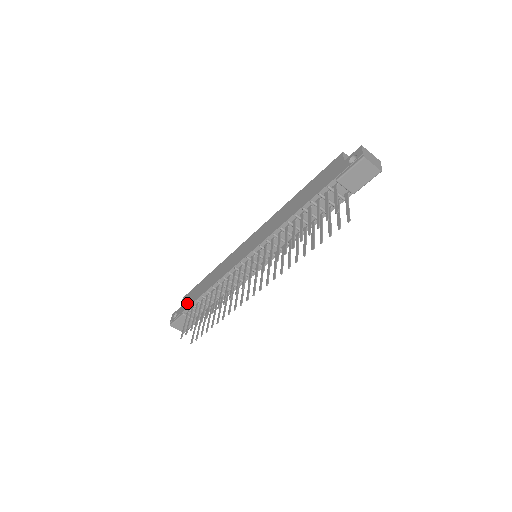
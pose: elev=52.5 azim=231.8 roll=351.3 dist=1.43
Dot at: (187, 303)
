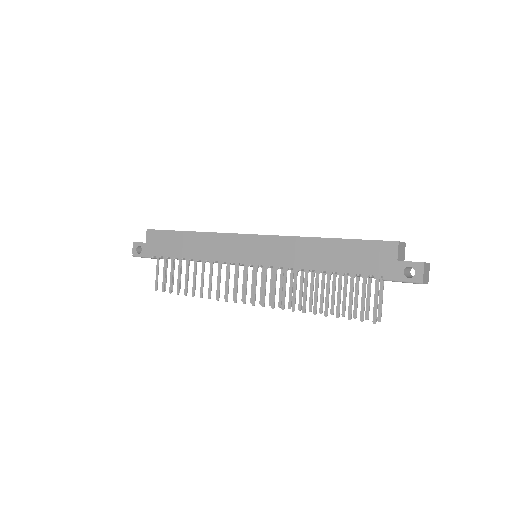
Dot at: (157, 248)
